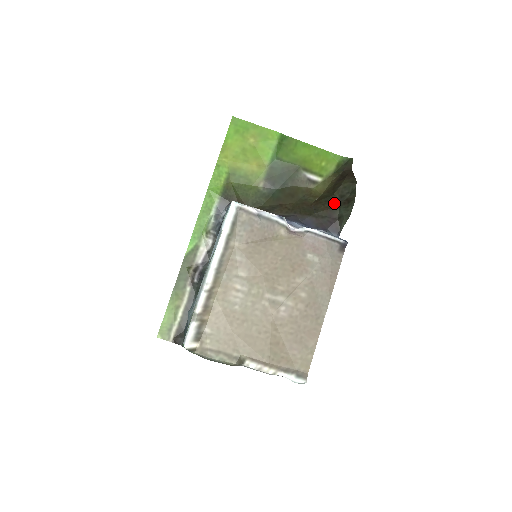
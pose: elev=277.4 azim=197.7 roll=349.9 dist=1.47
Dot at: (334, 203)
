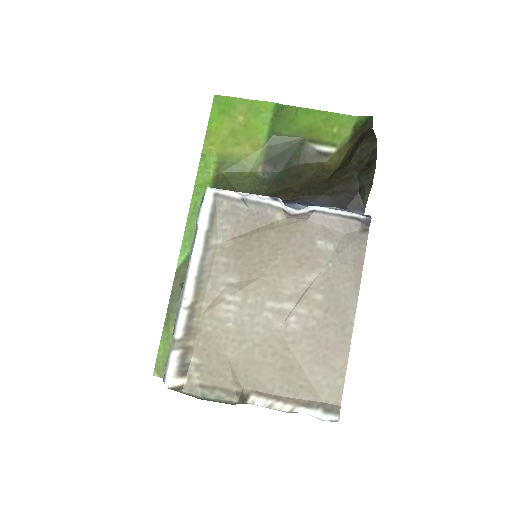
Dot at: (351, 173)
